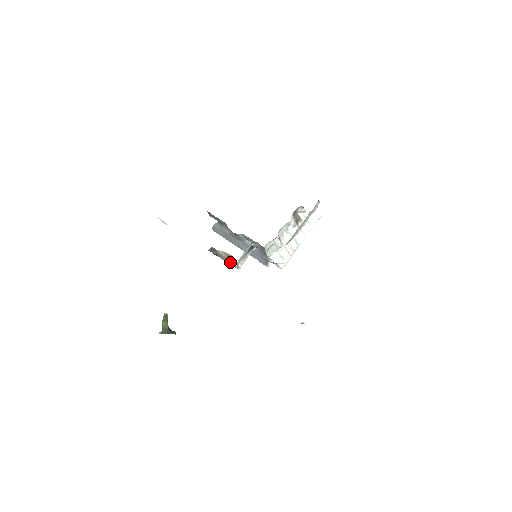
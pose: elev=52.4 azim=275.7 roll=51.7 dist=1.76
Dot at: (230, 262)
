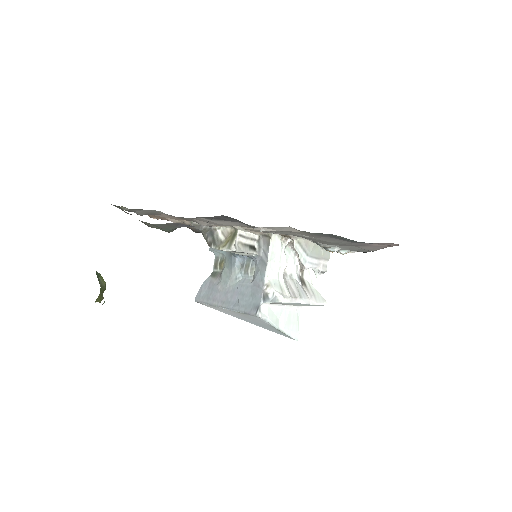
Dot at: (226, 245)
